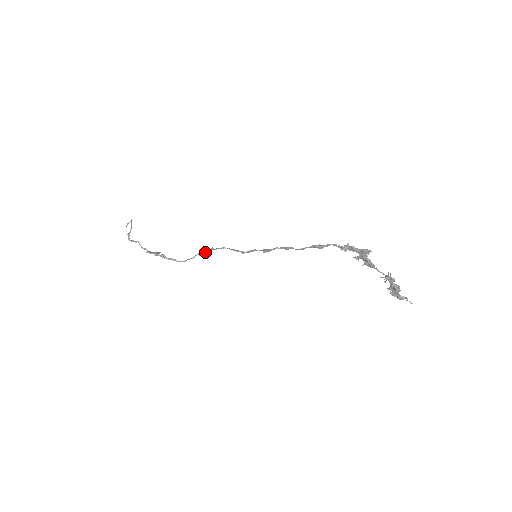
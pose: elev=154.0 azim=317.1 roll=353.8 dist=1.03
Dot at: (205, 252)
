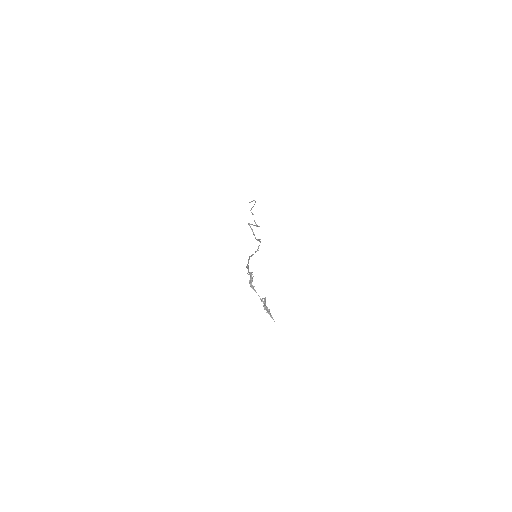
Dot at: occluded
